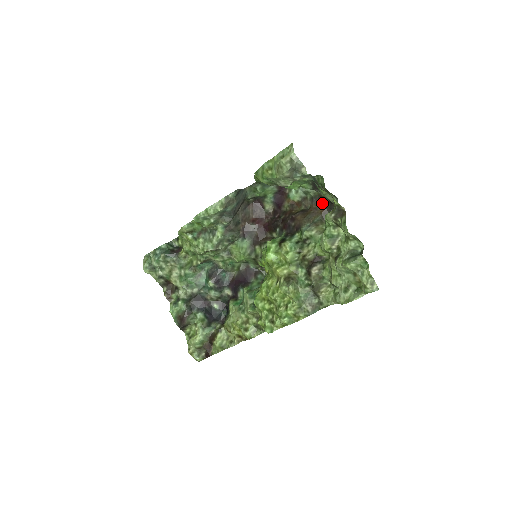
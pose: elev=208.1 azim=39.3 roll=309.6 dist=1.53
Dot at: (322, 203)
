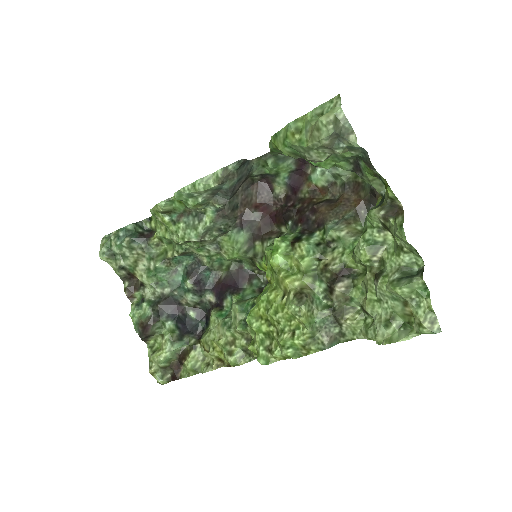
Dot at: (358, 193)
